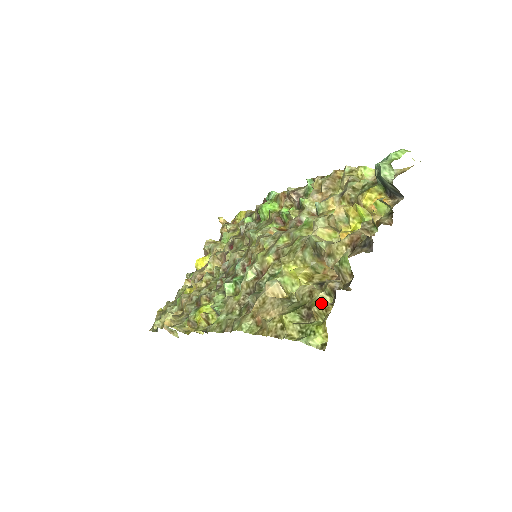
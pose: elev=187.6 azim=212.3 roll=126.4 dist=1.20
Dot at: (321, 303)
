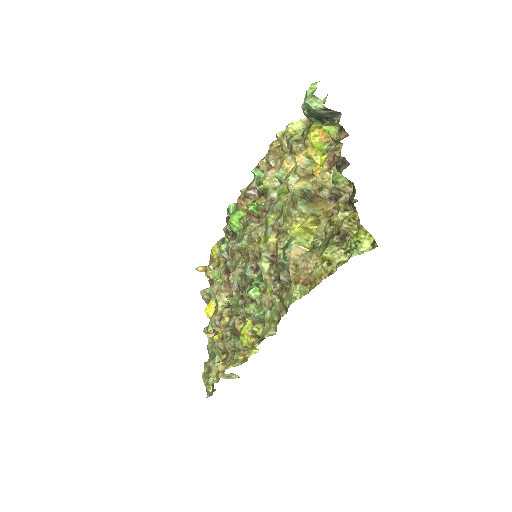
Dot at: (345, 218)
